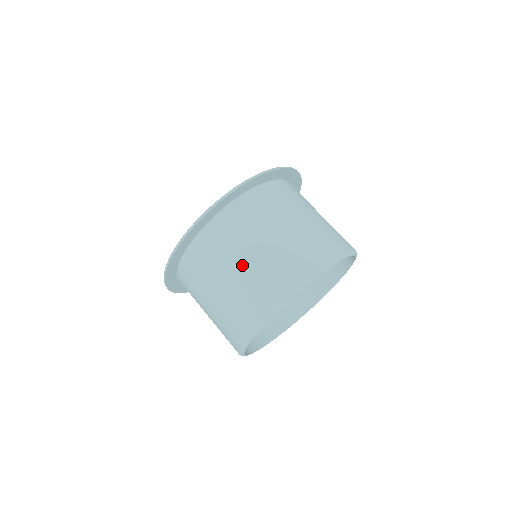
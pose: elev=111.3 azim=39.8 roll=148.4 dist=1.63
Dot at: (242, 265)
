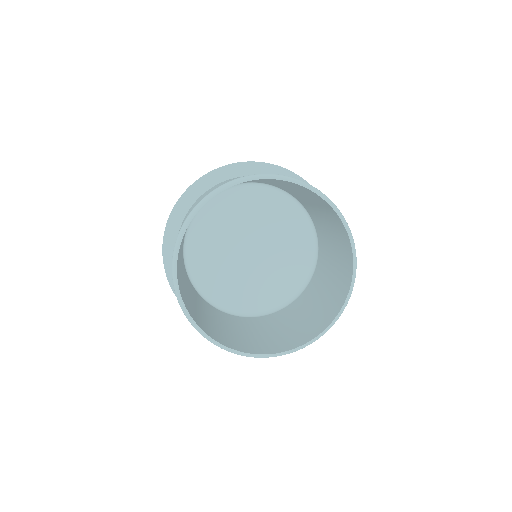
Dot at: occluded
